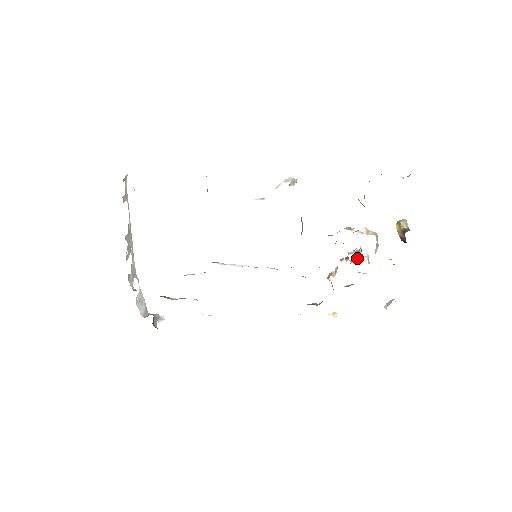
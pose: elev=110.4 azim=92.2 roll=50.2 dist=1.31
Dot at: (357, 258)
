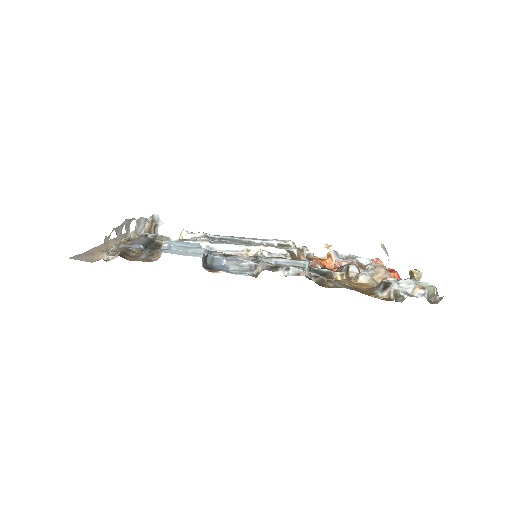
Dot at: (359, 269)
